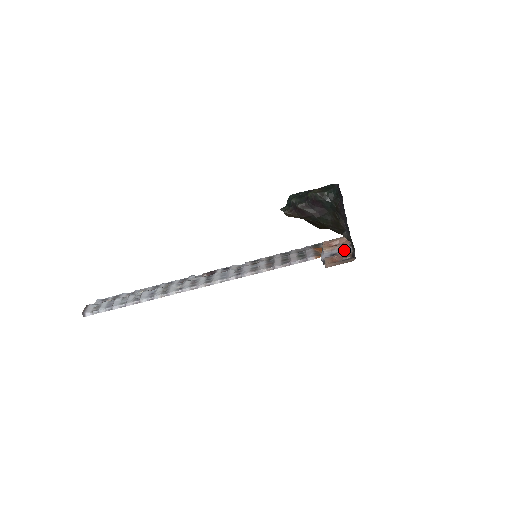
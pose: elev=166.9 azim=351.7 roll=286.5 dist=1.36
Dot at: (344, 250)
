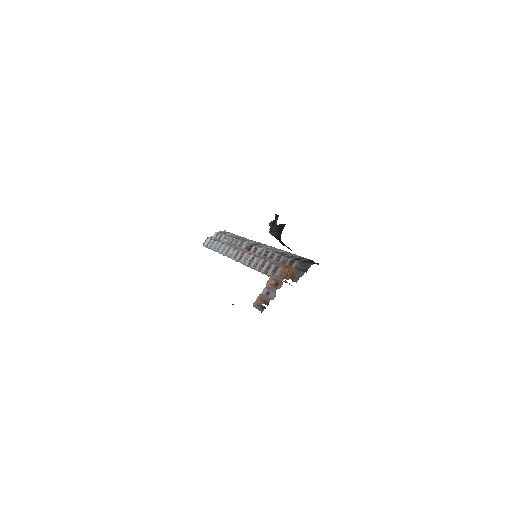
Dot at: (272, 294)
